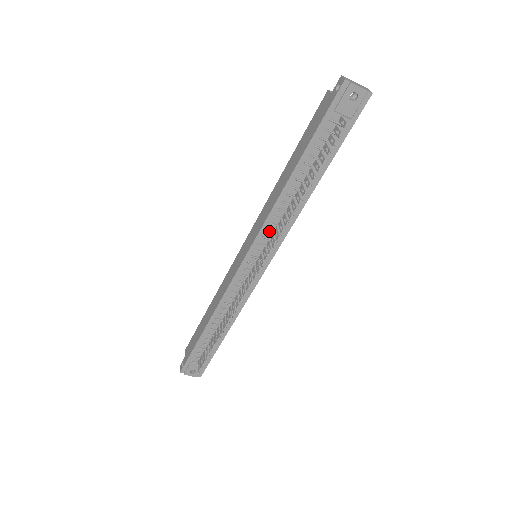
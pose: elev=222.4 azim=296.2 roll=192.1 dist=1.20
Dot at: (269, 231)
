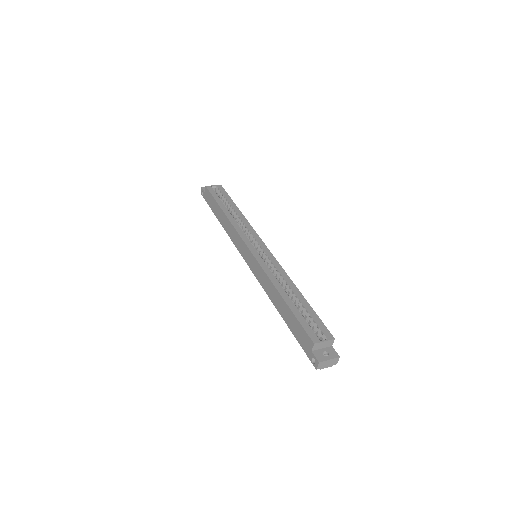
Dot at: occluded
